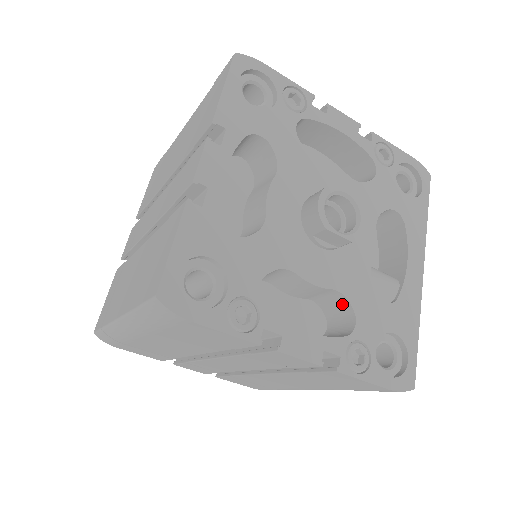
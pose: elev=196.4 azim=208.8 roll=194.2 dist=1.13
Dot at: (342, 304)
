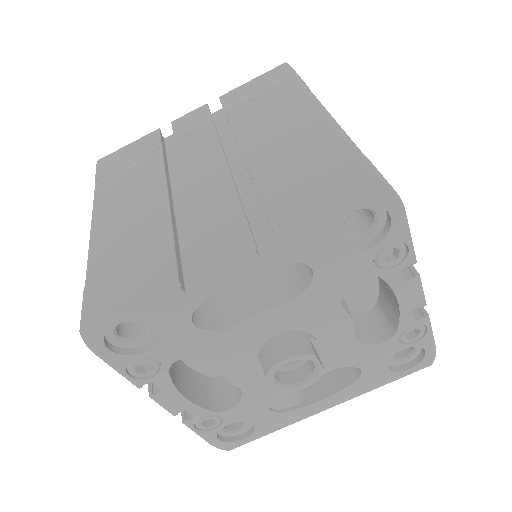
Dot at: (238, 390)
